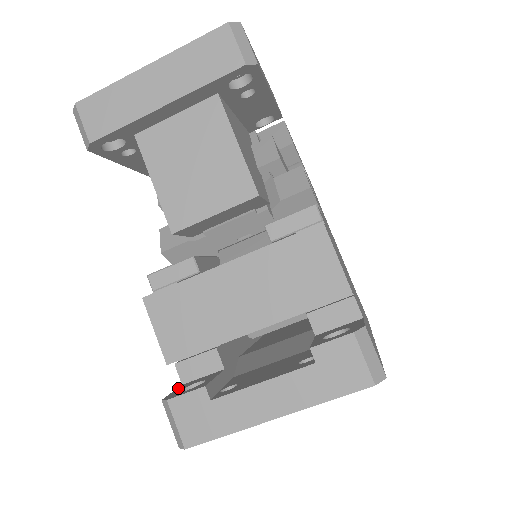
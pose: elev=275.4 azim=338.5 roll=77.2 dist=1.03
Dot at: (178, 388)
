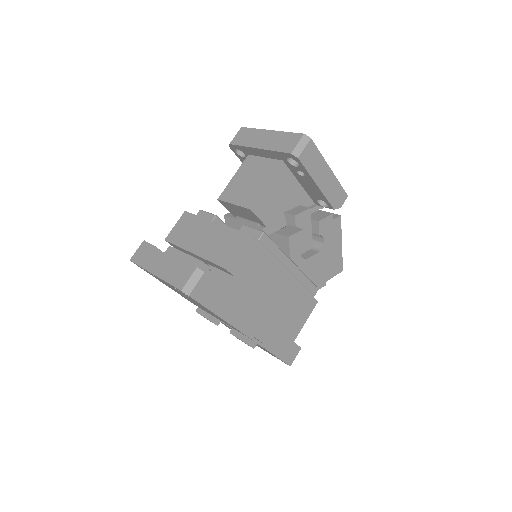
Dot at: occluded
